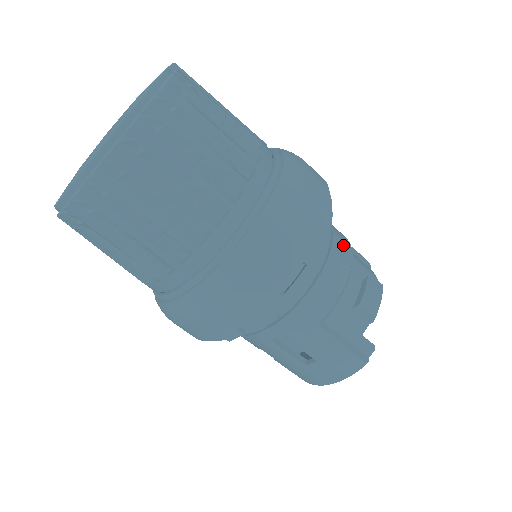
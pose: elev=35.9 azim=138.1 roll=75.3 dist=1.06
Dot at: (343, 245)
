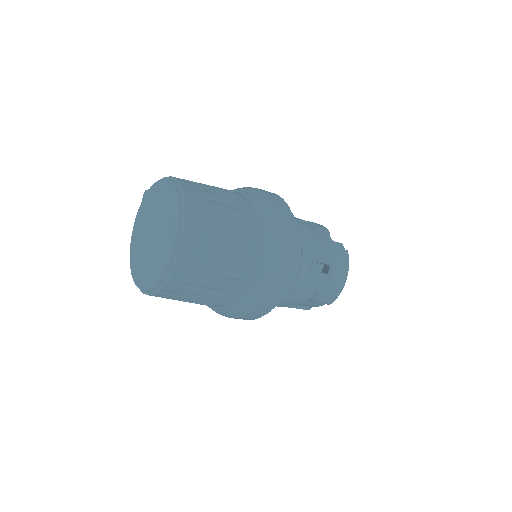
Dot at: occluded
